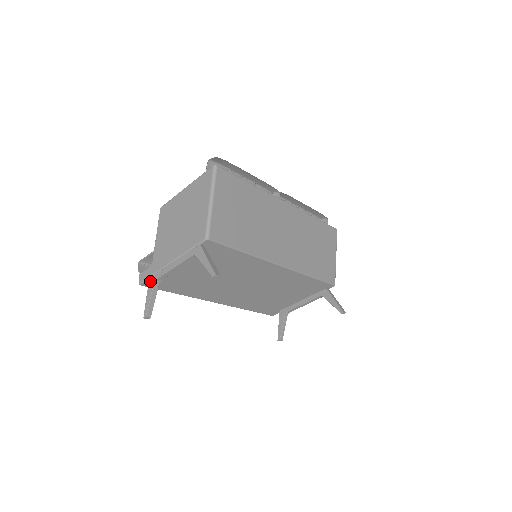
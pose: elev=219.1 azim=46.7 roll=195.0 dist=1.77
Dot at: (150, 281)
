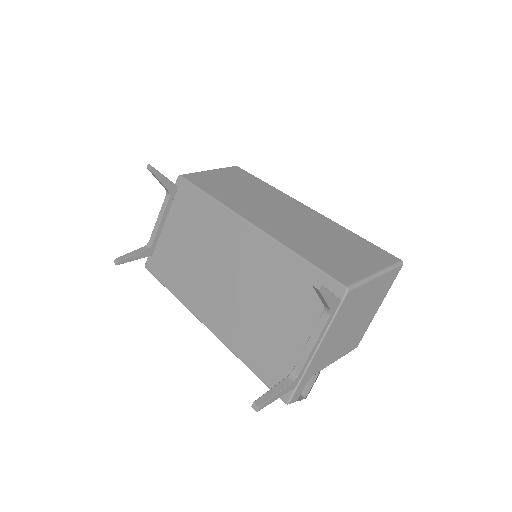
Dot at: occluded
